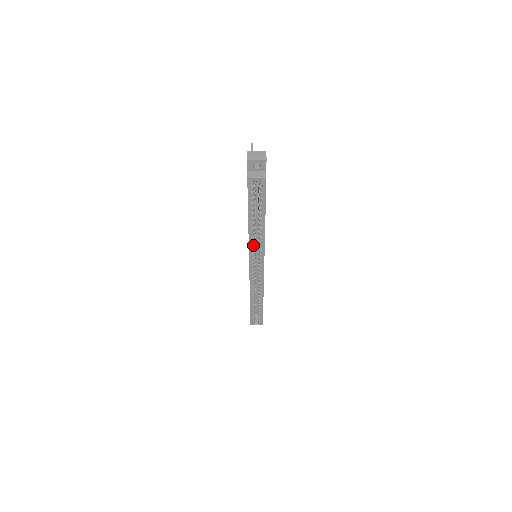
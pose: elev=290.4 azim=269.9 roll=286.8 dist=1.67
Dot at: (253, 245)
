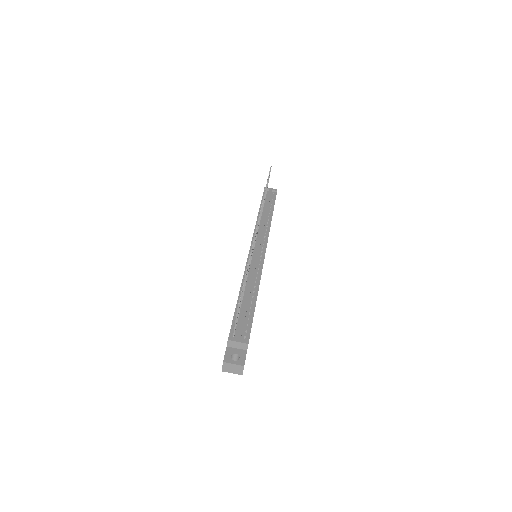
Dot at: occluded
